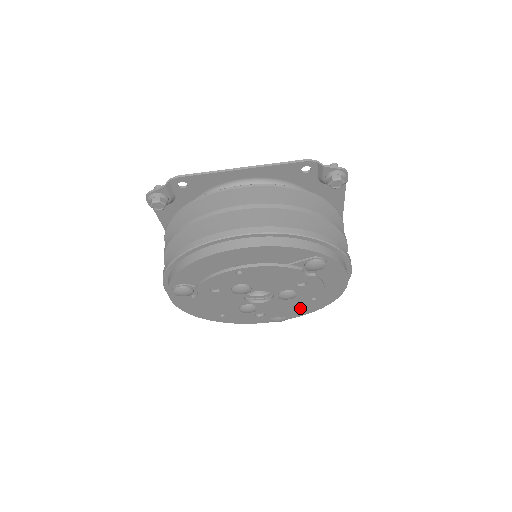
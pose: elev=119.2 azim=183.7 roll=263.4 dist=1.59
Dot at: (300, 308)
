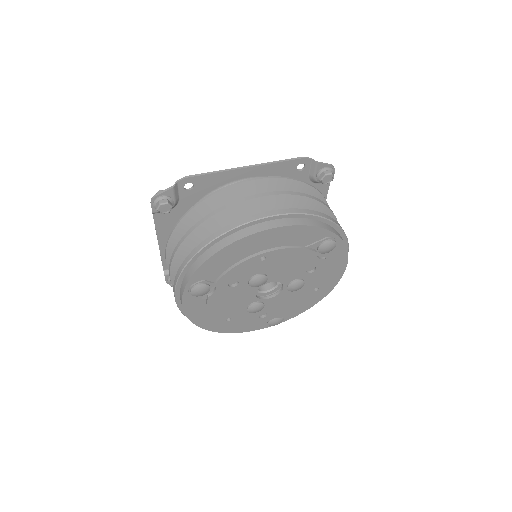
Dot at: (301, 303)
